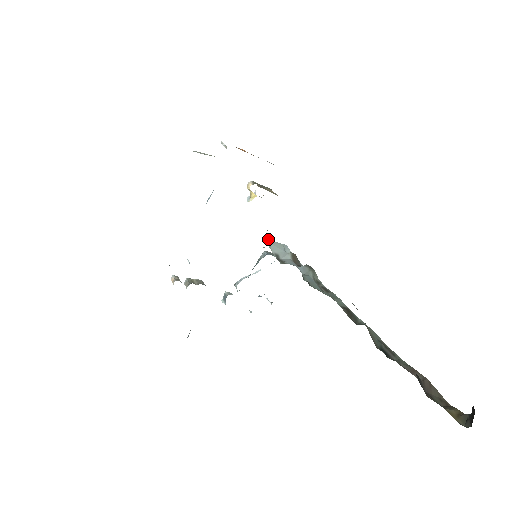
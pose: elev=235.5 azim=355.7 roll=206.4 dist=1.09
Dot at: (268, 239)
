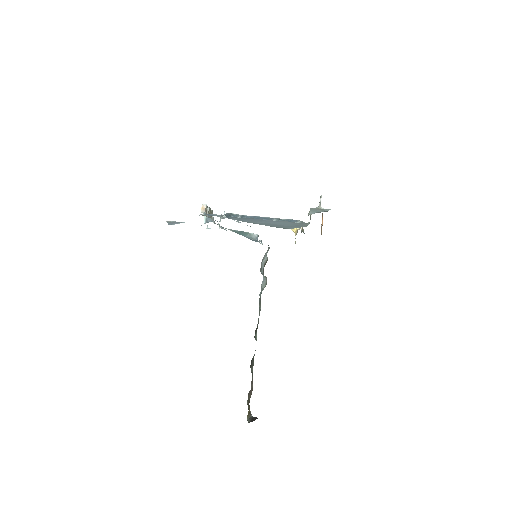
Dot at: occluded
